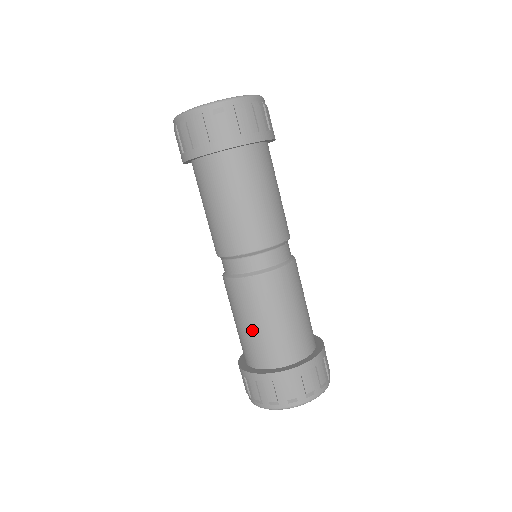
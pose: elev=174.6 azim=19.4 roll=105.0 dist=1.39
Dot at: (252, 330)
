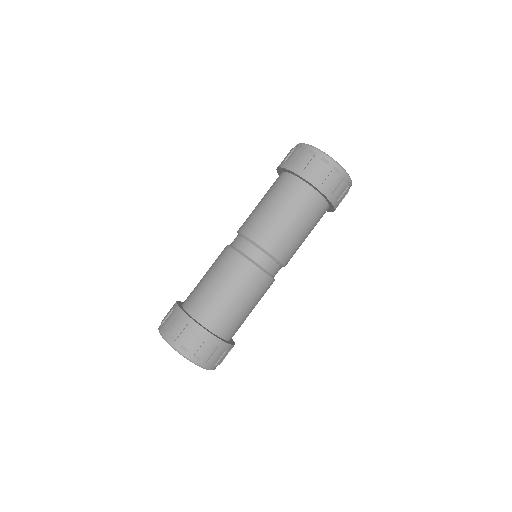
Dot at: (210, 286)
